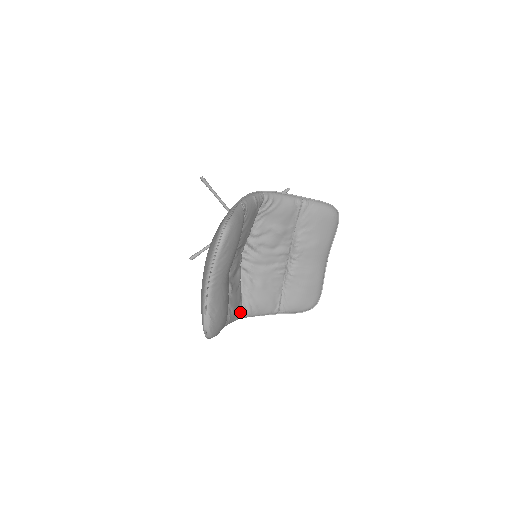
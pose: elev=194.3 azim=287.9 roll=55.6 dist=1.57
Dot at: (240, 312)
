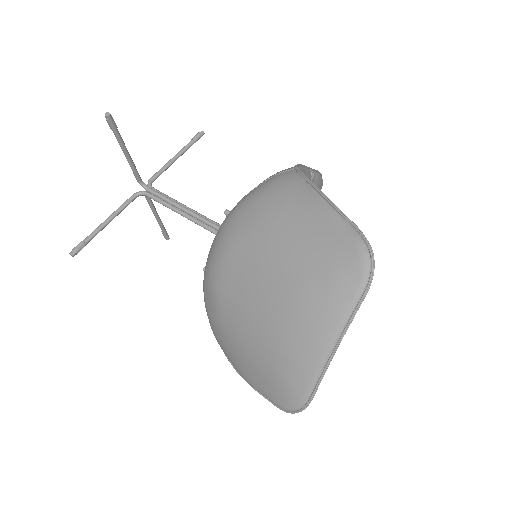
Dot at: occluded
